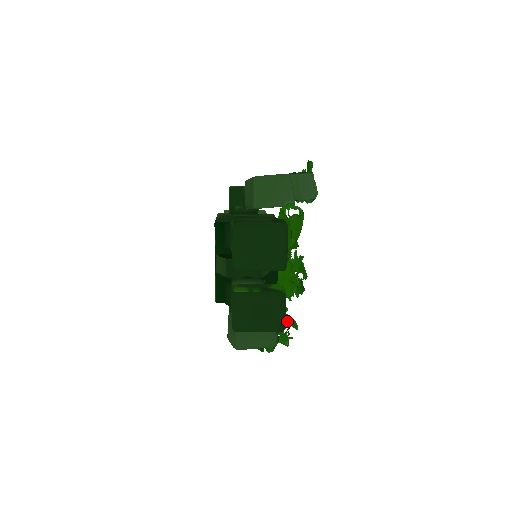
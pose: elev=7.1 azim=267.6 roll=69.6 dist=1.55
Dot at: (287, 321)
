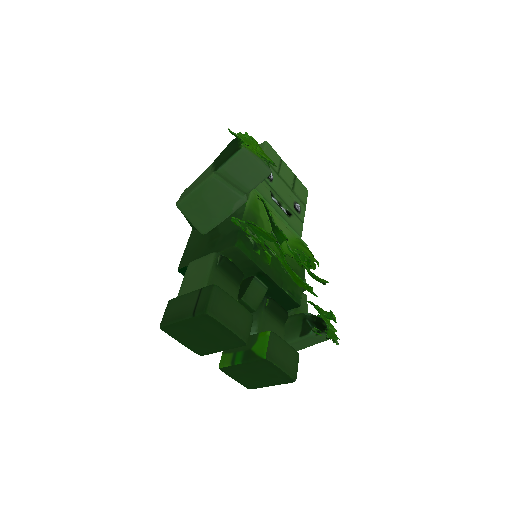
Dot at: occluded
